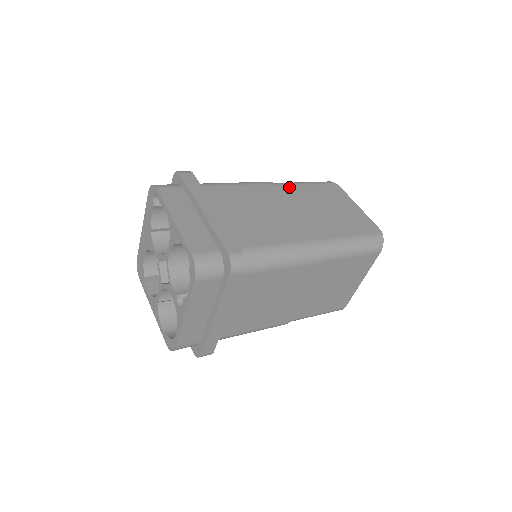
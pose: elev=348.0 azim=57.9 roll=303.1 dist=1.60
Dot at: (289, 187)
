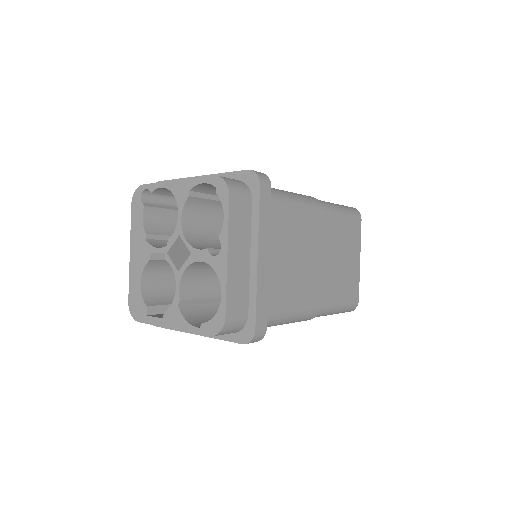
Dot at: occluded
